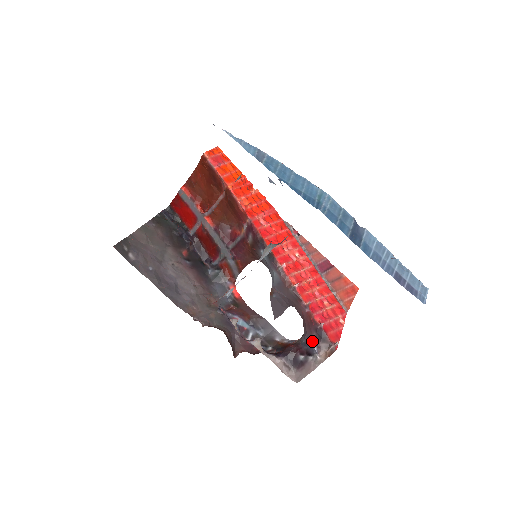
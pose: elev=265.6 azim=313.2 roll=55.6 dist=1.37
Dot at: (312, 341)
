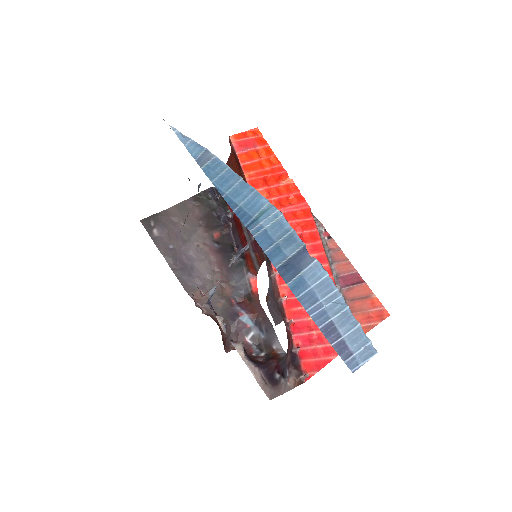
Dot at: (287, 363)
